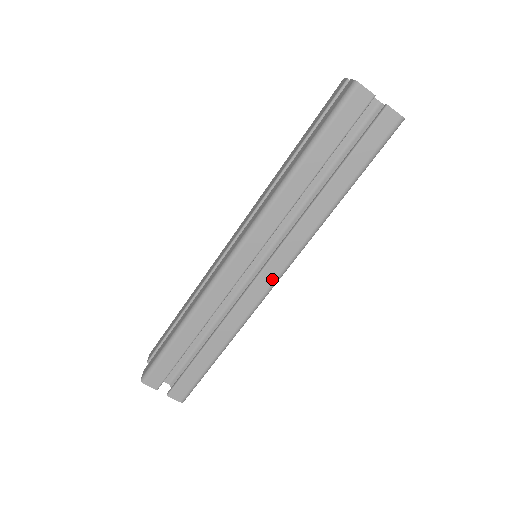
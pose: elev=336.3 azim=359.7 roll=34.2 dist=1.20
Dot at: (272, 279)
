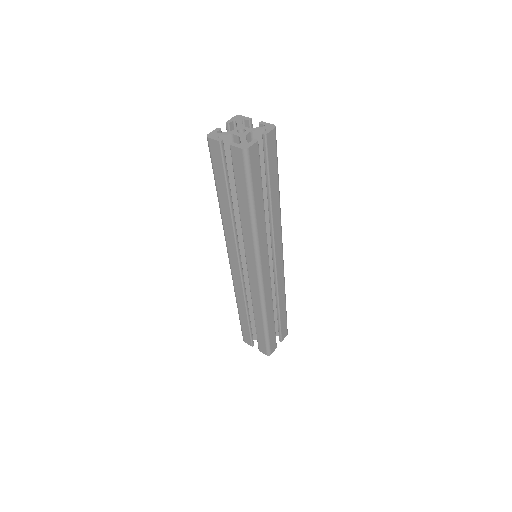
Dot at: (281, 256)
